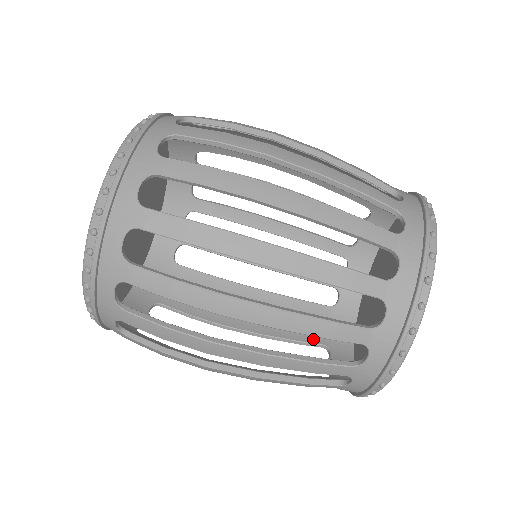
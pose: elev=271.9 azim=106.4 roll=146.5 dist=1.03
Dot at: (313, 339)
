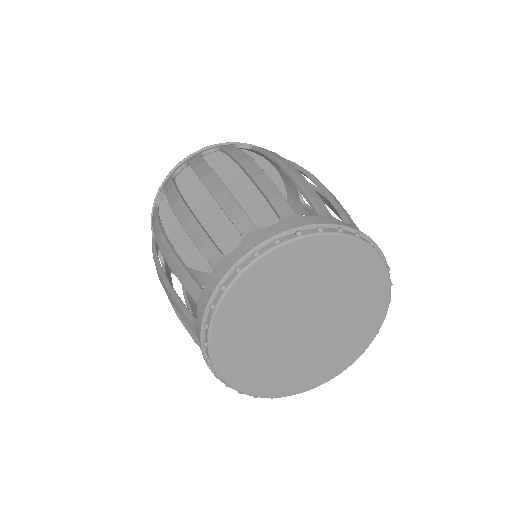
Dot at: occluded
